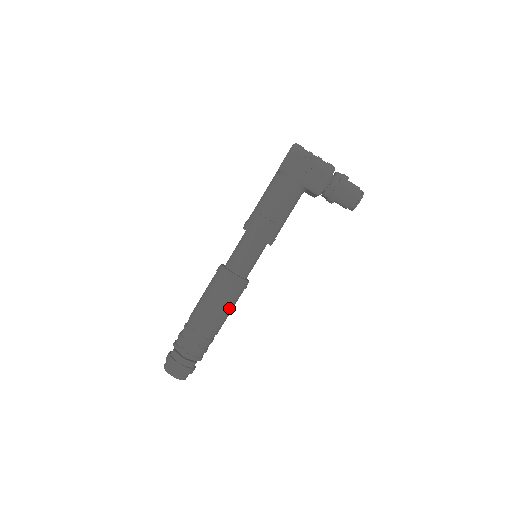
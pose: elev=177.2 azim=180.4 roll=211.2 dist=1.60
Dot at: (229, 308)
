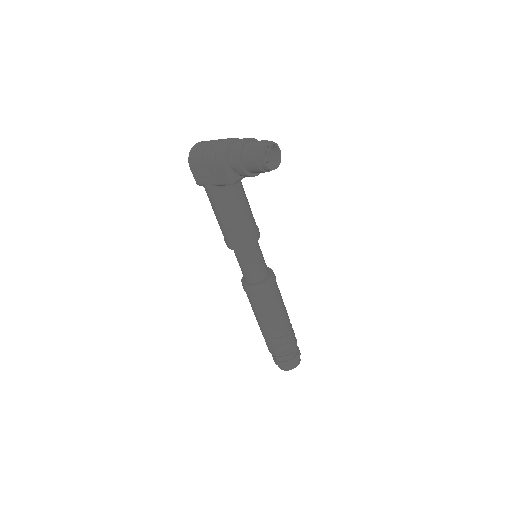
Dot at: (270, 309)
